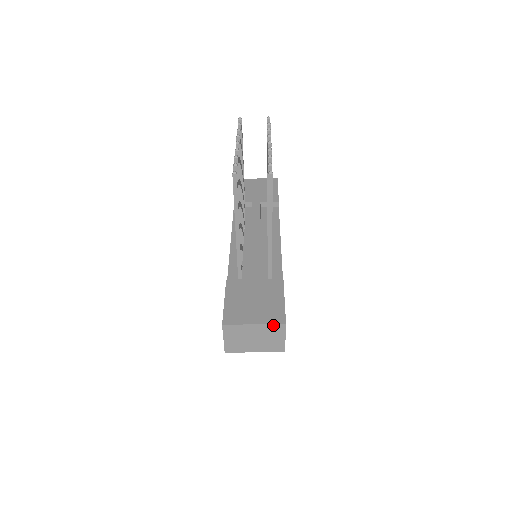
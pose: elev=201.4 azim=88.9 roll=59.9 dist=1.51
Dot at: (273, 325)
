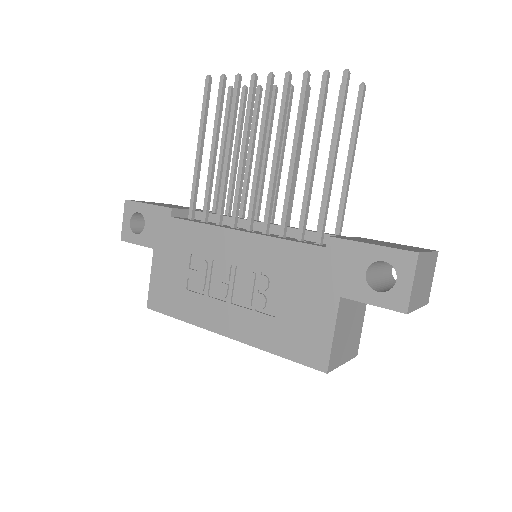
Dot at: (434, 253)
